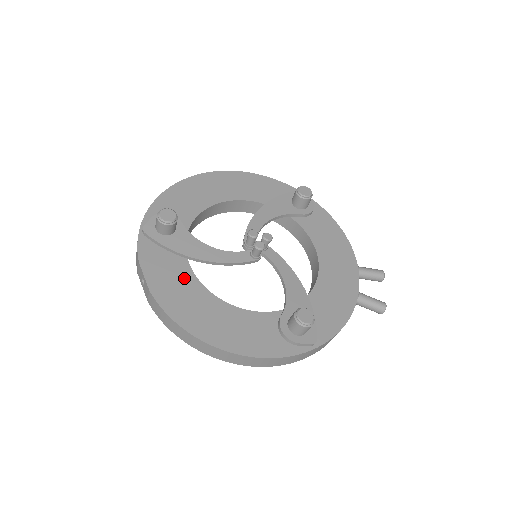
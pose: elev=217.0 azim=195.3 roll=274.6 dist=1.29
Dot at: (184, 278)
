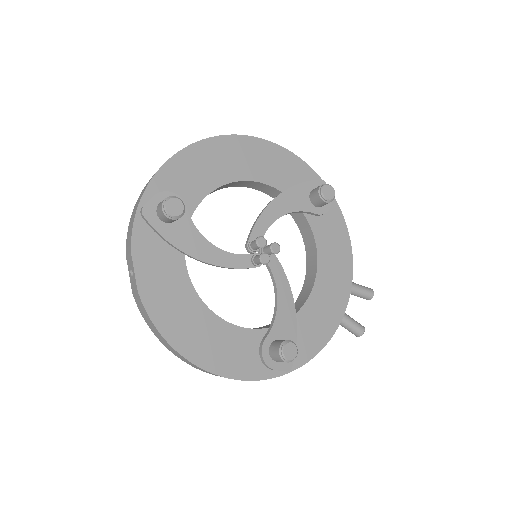
Dot at: (177, 279)
